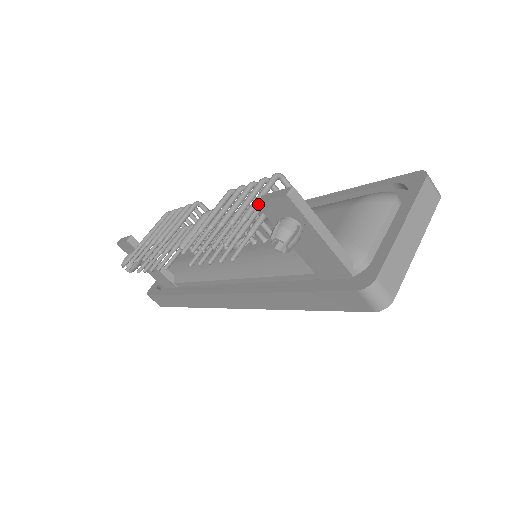
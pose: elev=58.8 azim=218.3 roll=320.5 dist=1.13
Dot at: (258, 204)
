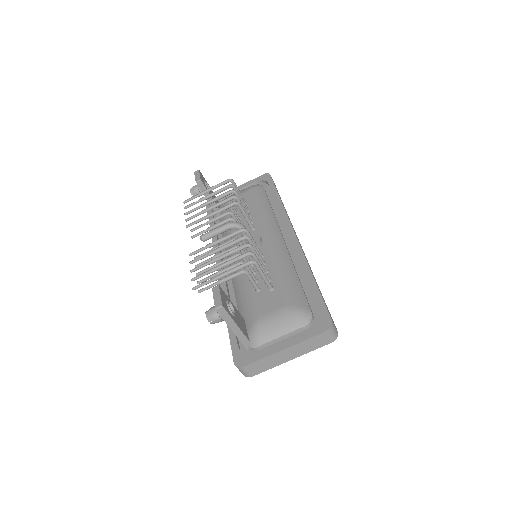
Dot at: (212, 289)
